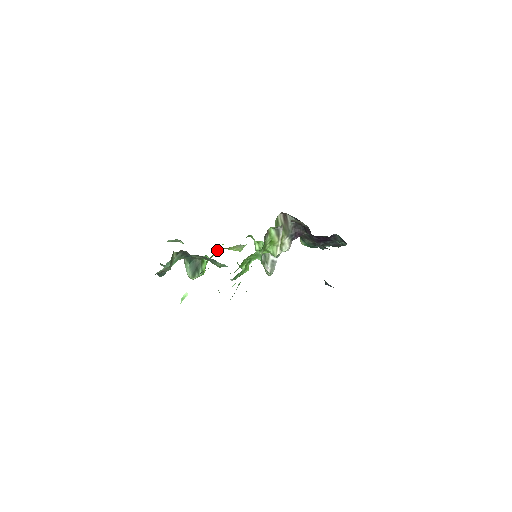
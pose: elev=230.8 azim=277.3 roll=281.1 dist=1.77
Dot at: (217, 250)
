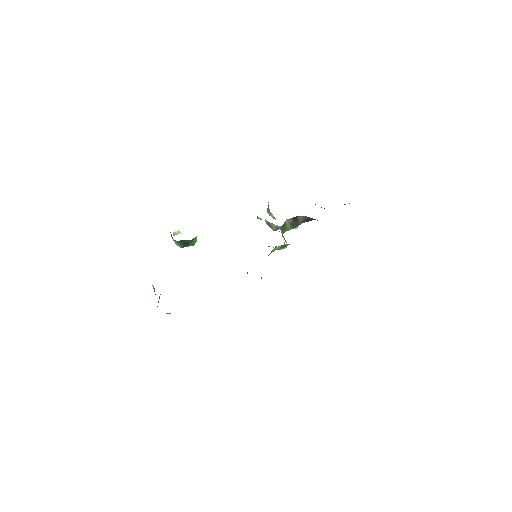
Dot at: occluded
